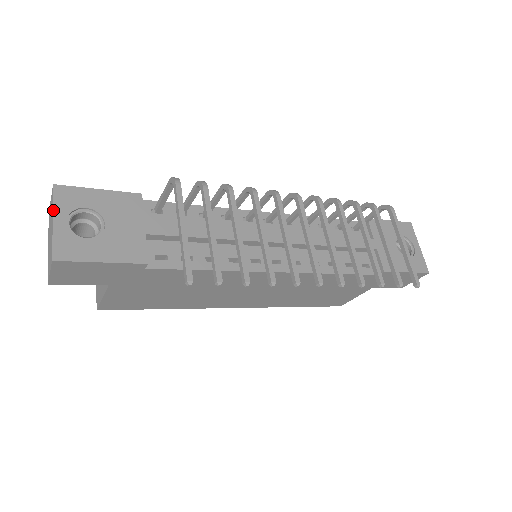
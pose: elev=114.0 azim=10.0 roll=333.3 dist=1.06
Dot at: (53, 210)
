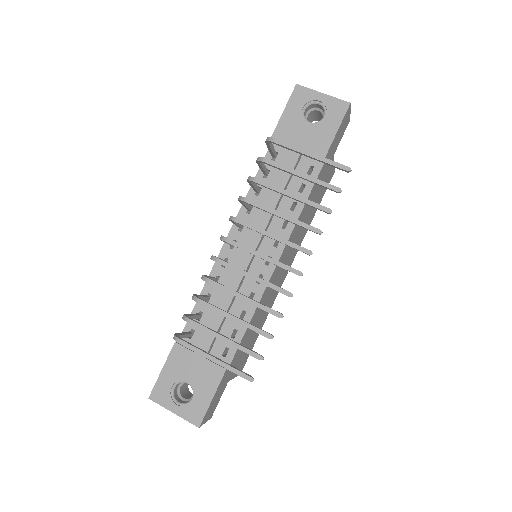
Dot at: occluded
